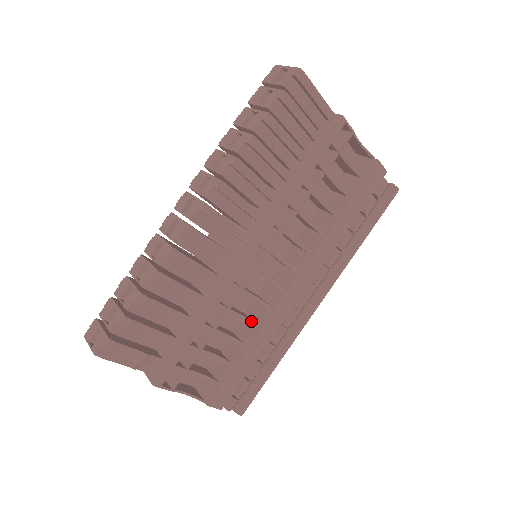
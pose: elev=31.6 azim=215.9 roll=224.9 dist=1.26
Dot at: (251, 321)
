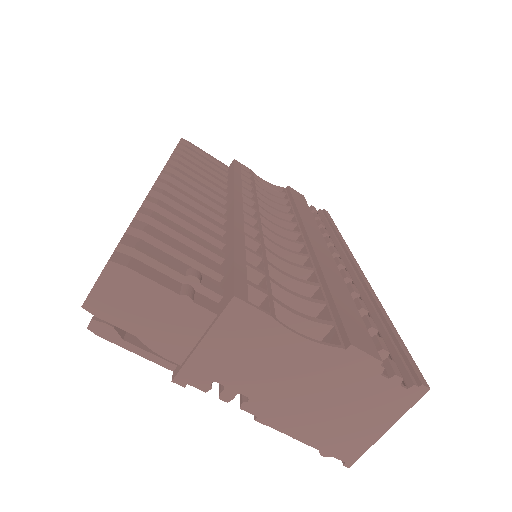
Dot at: (302, 266)
